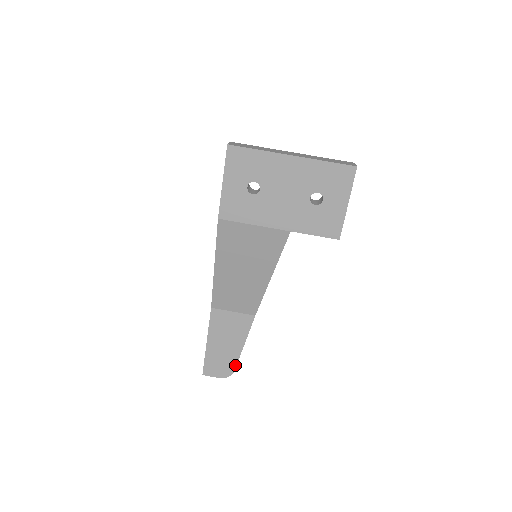
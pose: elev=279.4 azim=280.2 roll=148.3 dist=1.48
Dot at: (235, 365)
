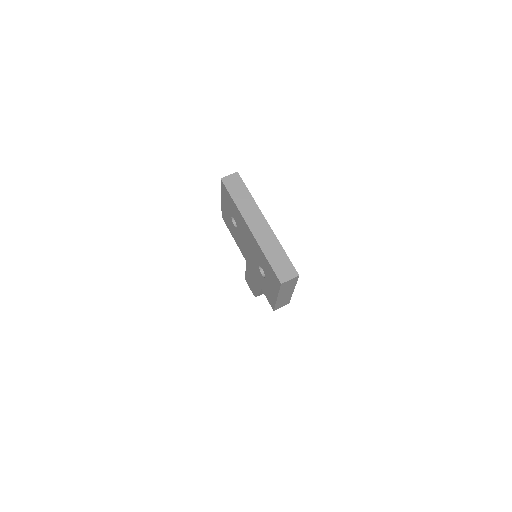
Dot at: (257, 294)
